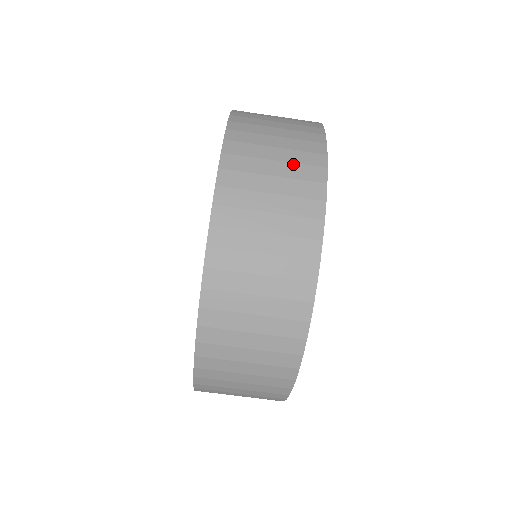
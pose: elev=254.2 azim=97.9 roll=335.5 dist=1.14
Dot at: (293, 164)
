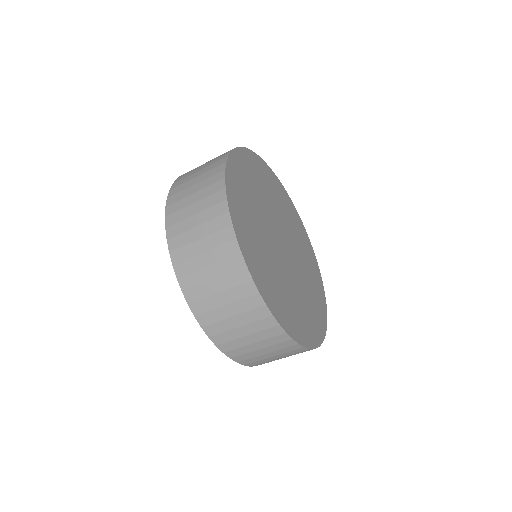
Dot at: (215, 249)
